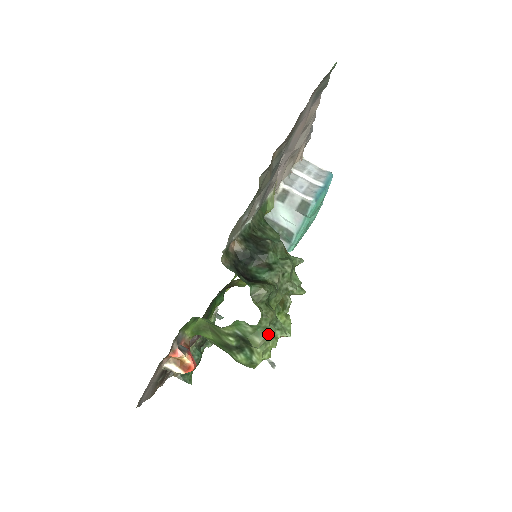
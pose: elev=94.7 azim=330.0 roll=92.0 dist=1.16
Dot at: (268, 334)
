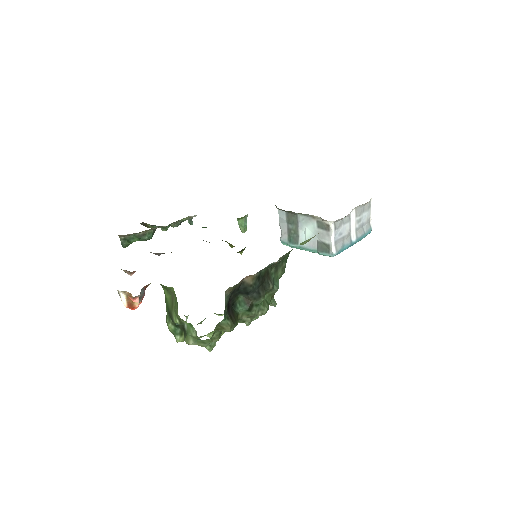
Dot at: (201, 345)
